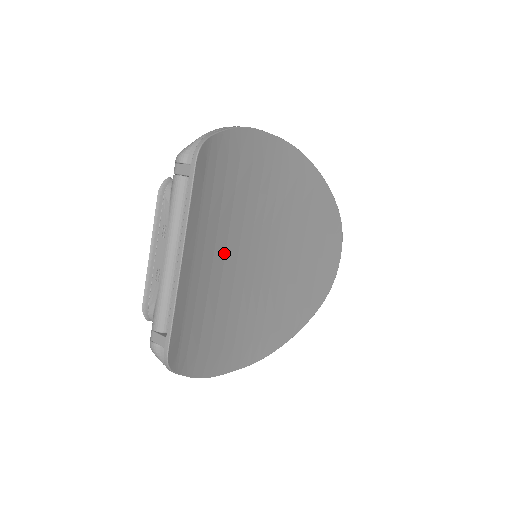
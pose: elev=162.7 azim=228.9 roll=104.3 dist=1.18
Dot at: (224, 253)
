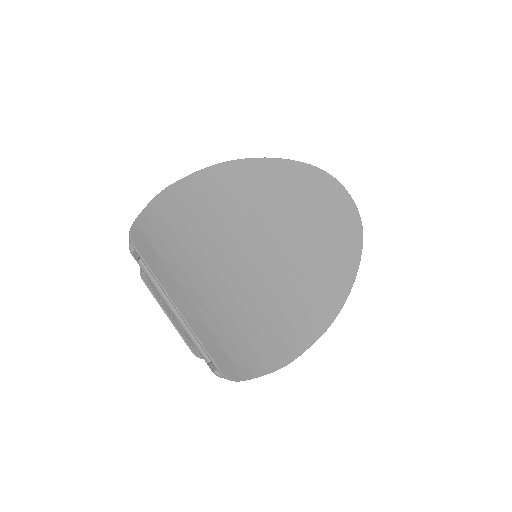
Dot at: (219, 277)
